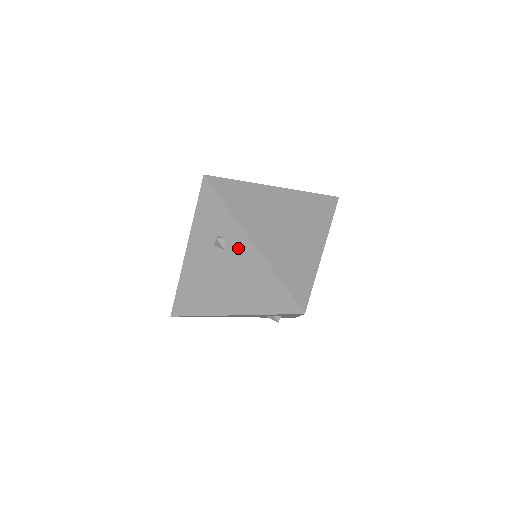
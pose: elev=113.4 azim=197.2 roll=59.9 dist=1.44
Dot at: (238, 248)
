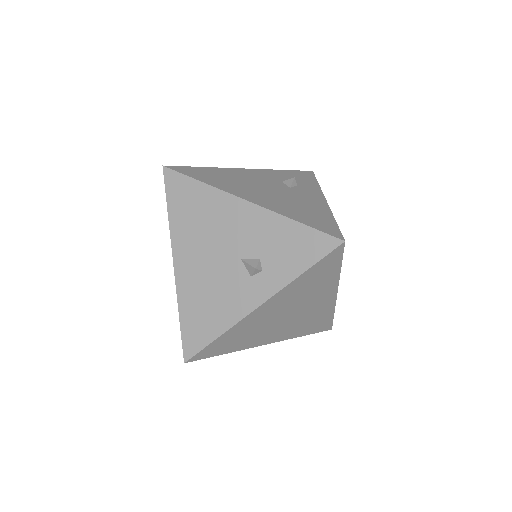
Dot at: (306, 193)
